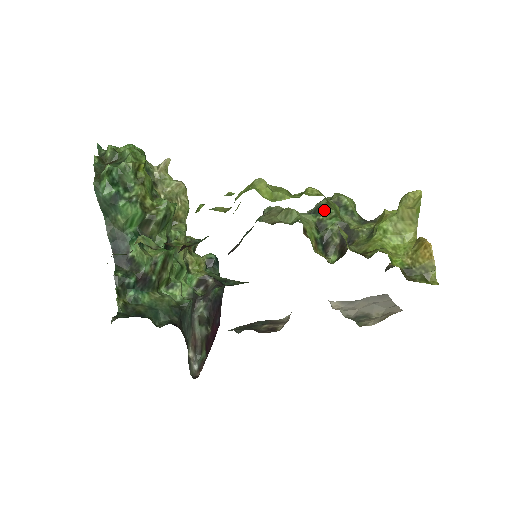
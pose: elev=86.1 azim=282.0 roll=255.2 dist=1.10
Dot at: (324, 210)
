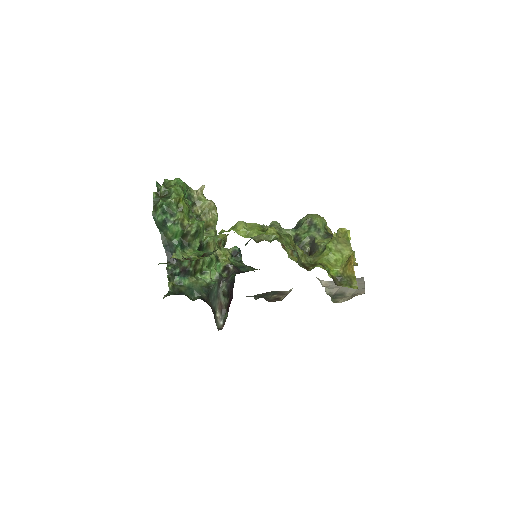
Dot at: (301, 227)
